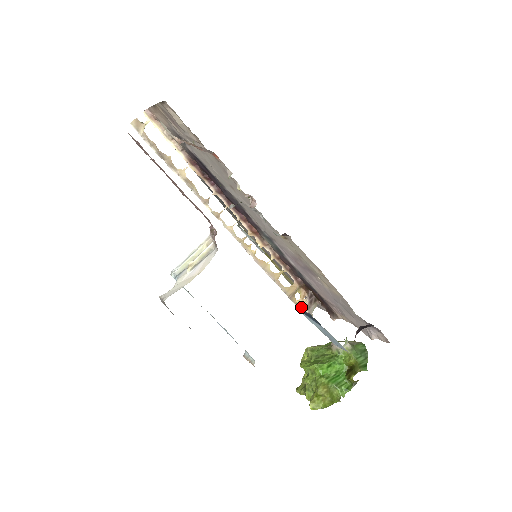
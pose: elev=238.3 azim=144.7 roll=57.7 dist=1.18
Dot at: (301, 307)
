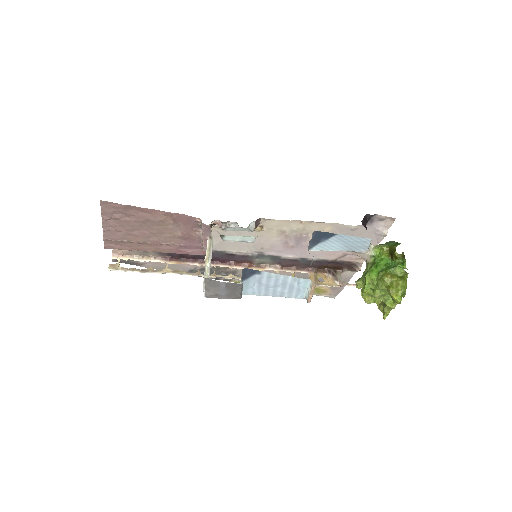
Dot at: (331, 284)
